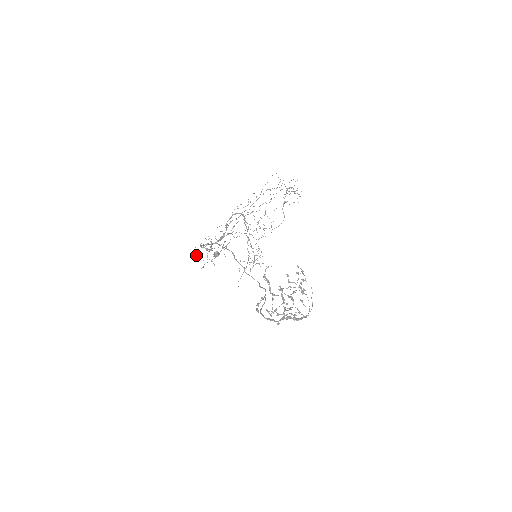
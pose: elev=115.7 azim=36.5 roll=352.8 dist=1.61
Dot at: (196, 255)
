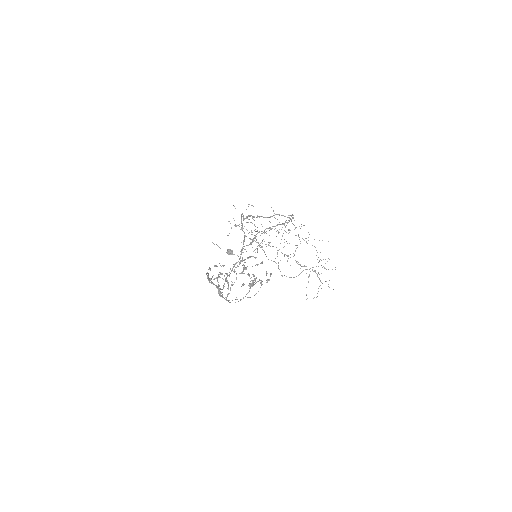
Dot at: occluded
